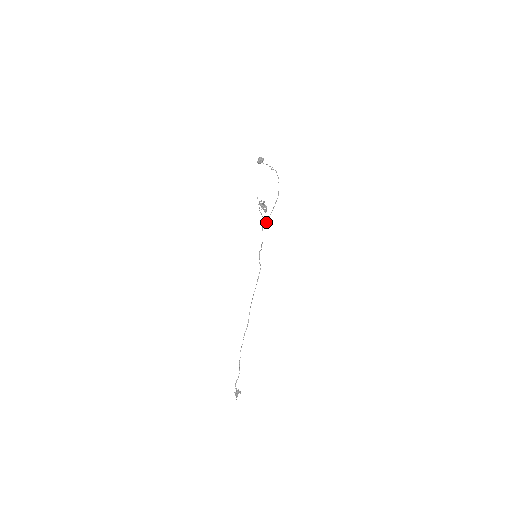
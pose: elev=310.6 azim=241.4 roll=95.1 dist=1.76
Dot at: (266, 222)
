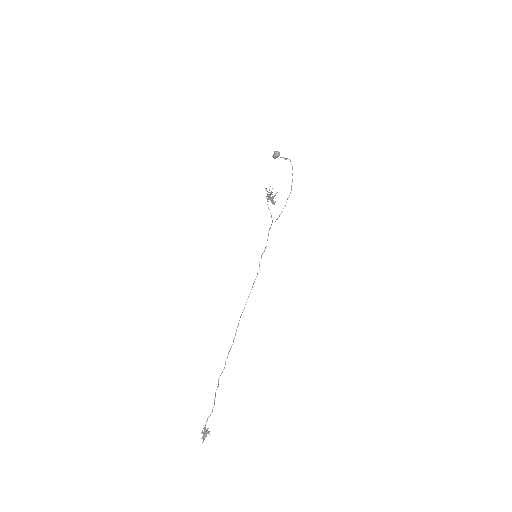
Dot at: occluded
